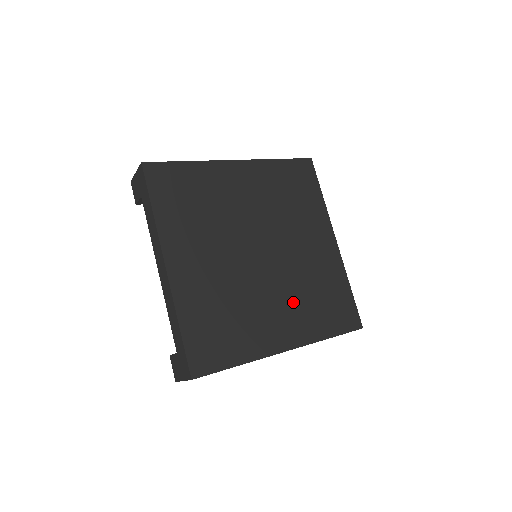
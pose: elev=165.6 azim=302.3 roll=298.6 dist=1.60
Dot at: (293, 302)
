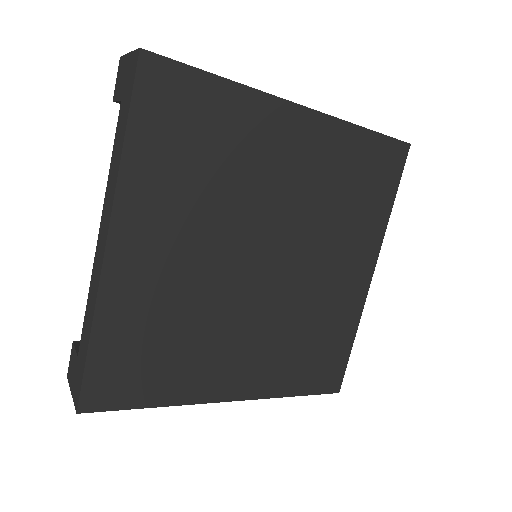
Dot at: (271, 342)
